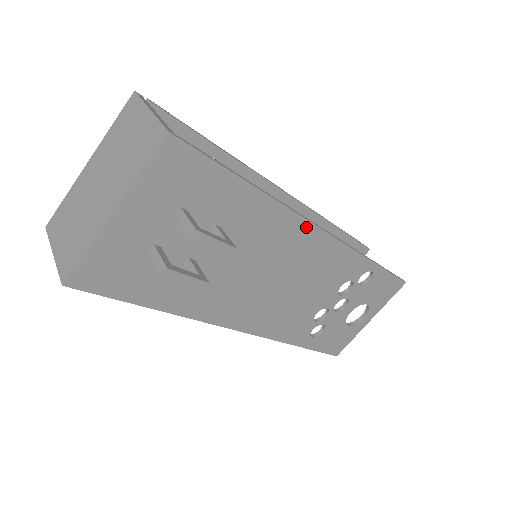
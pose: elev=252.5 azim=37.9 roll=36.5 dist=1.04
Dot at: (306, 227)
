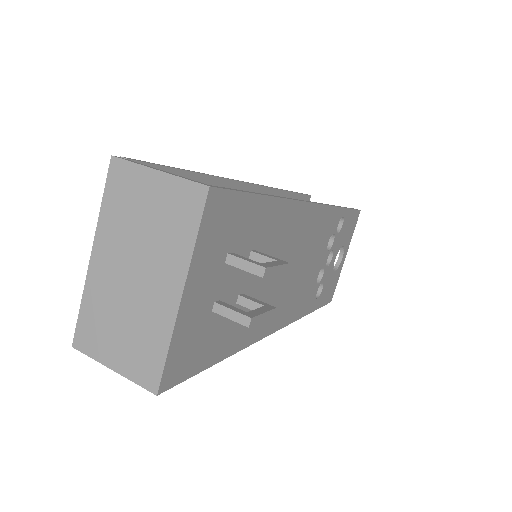
Dot at: (304, 208)
